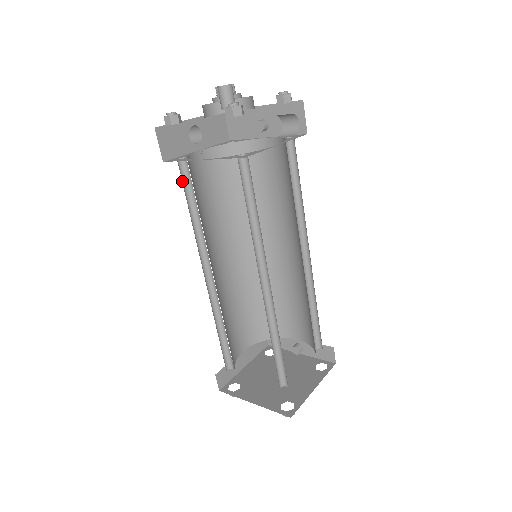
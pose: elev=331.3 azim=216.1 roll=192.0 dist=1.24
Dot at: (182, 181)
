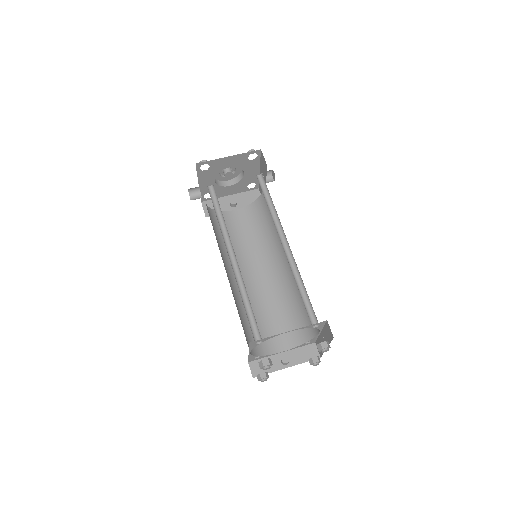
Dot at: (210, 196)
